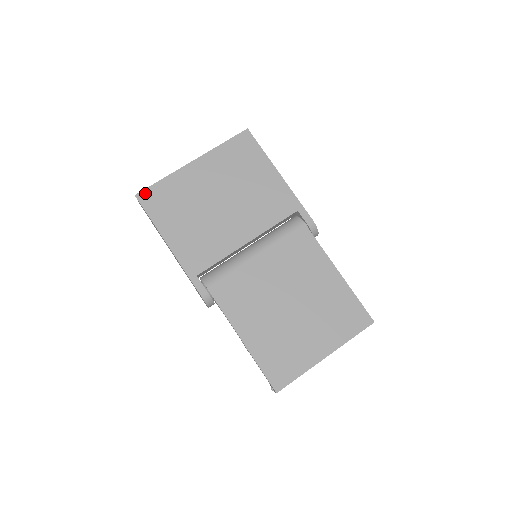
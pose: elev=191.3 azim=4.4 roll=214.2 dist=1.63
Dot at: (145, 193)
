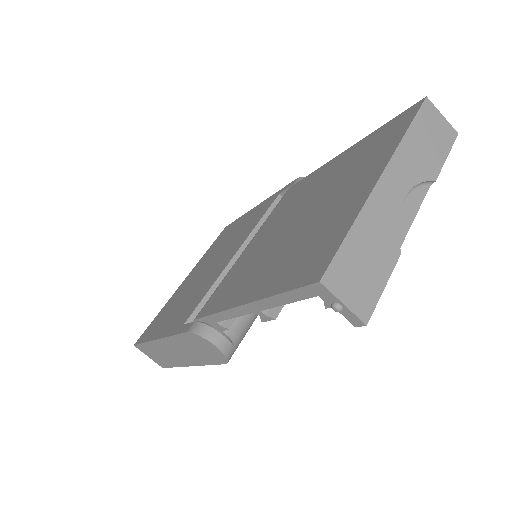
Dot at: (142, 335)
